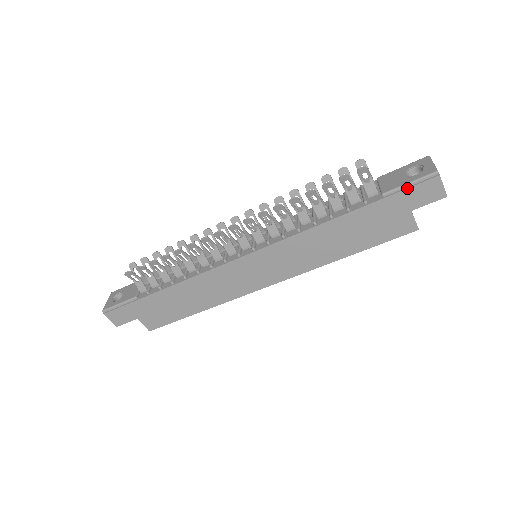
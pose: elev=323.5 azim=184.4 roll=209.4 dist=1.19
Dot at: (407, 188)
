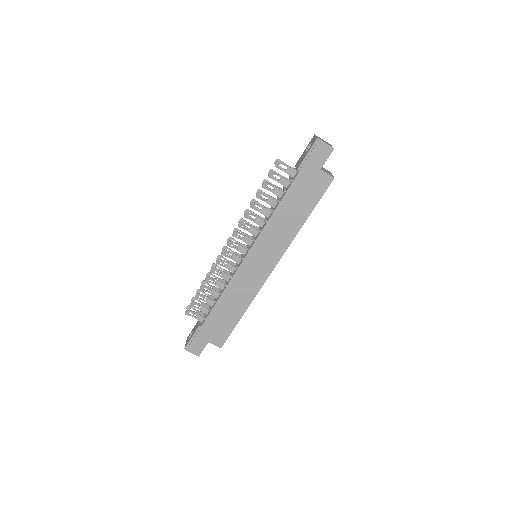
Dot at: (307, 158)
